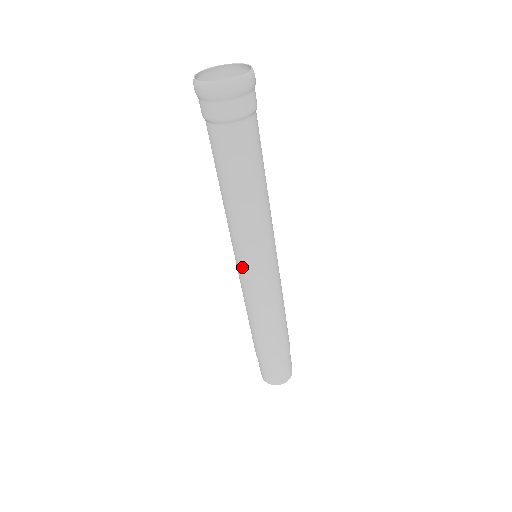
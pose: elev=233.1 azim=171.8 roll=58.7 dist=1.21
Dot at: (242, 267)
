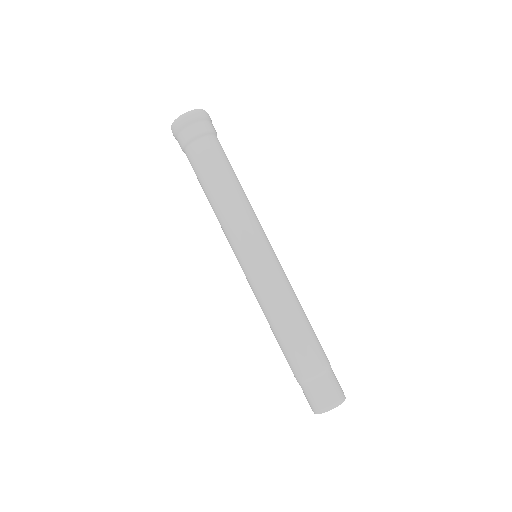
Dot at: (242, 261)
